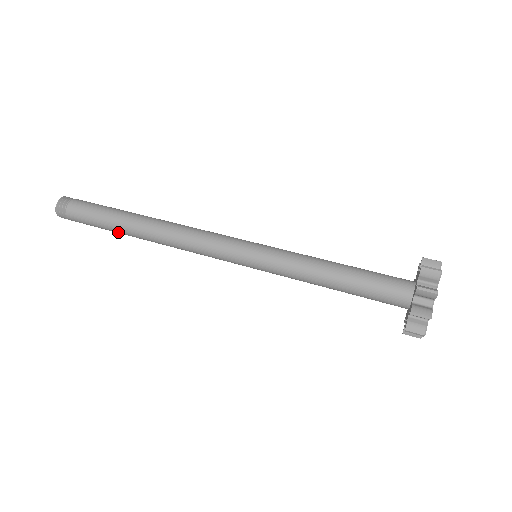
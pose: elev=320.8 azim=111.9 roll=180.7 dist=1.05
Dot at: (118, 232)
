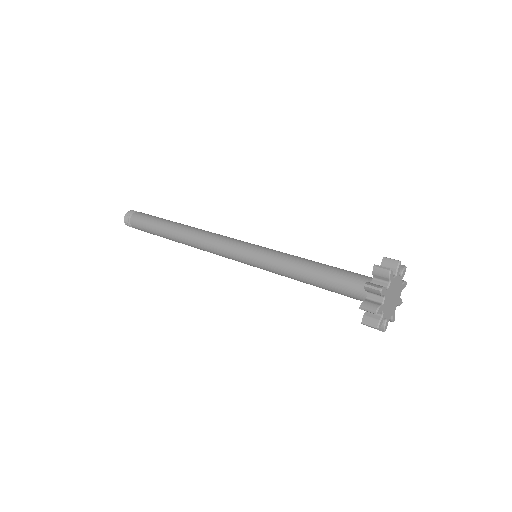
Dot at: (160, 228)
